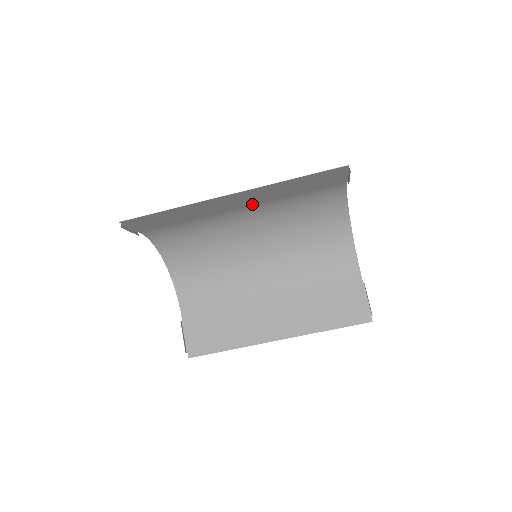
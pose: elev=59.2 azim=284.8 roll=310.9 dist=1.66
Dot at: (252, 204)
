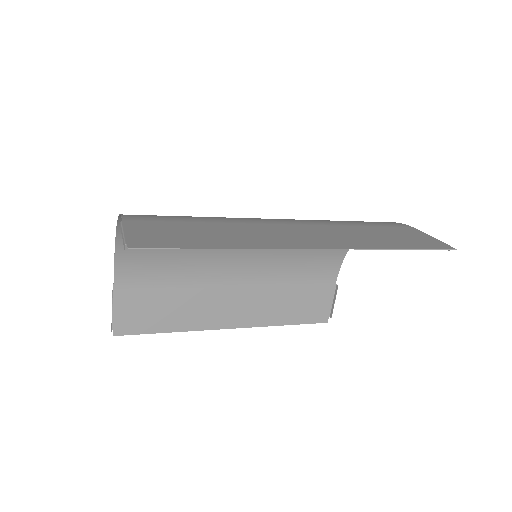
Dot at: (305, 226)
